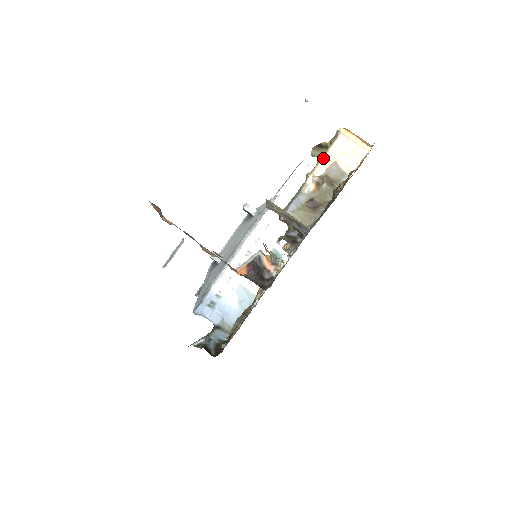
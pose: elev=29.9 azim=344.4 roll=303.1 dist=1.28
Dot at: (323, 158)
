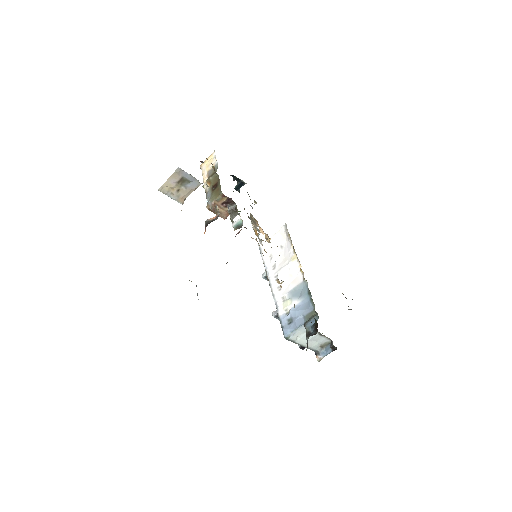
Dot at: (203, 178)
